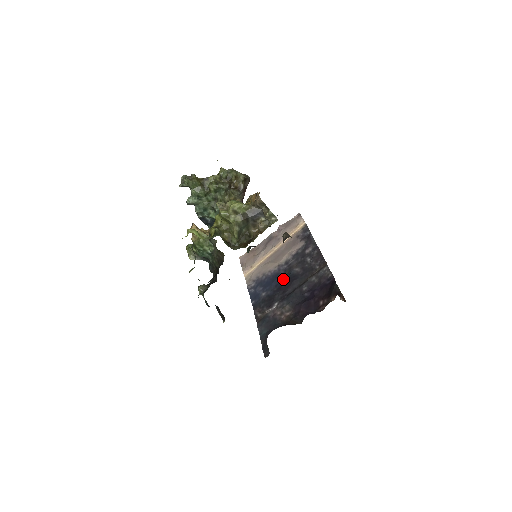
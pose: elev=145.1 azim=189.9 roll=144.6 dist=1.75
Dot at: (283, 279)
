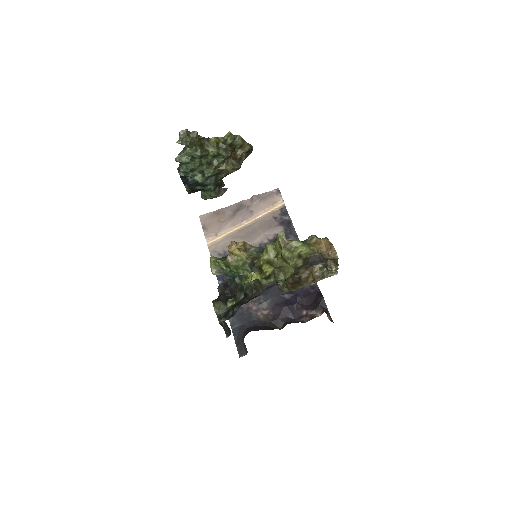
Dot at: occluded
